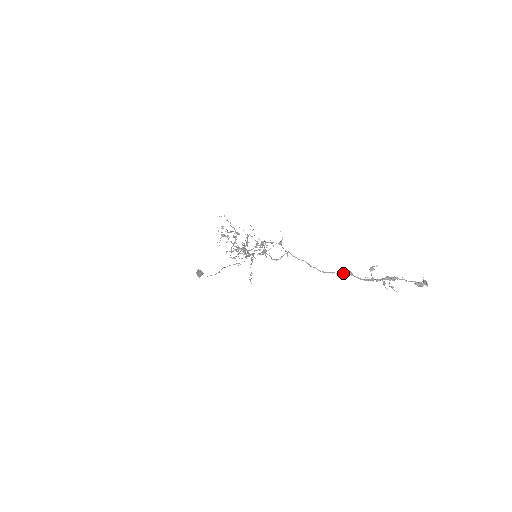
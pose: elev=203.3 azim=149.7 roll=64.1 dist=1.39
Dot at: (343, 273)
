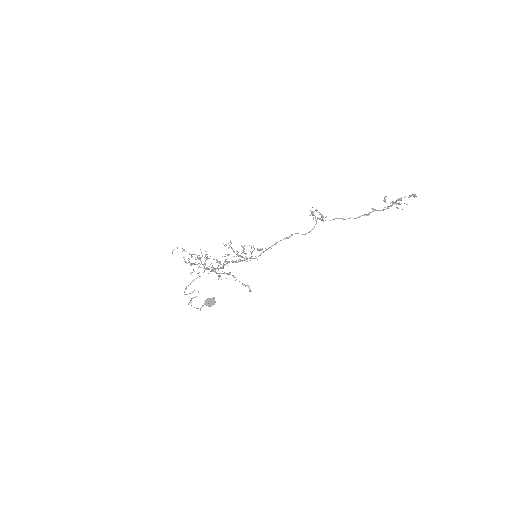
Dot at: (369, 212)
